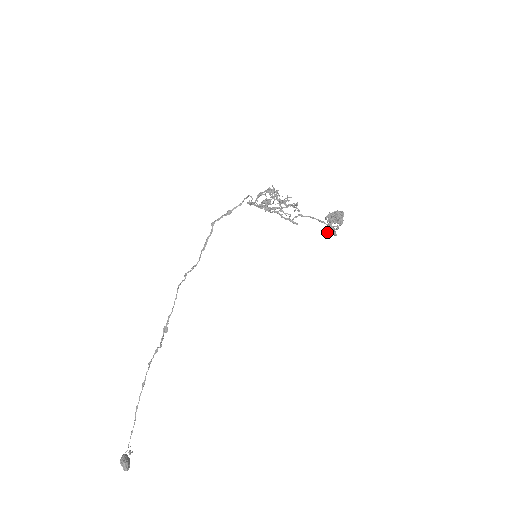
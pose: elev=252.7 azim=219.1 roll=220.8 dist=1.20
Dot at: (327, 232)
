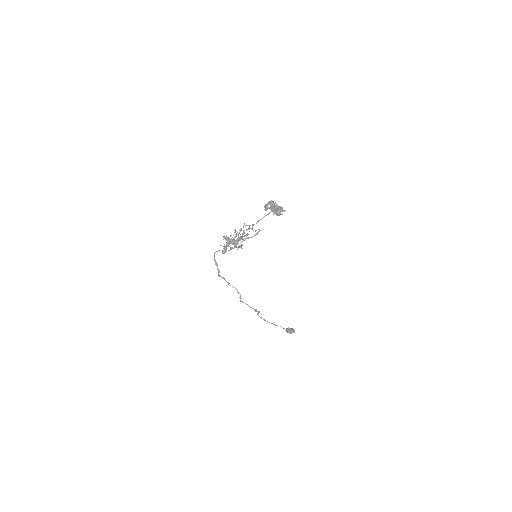
Dot at: occluded
